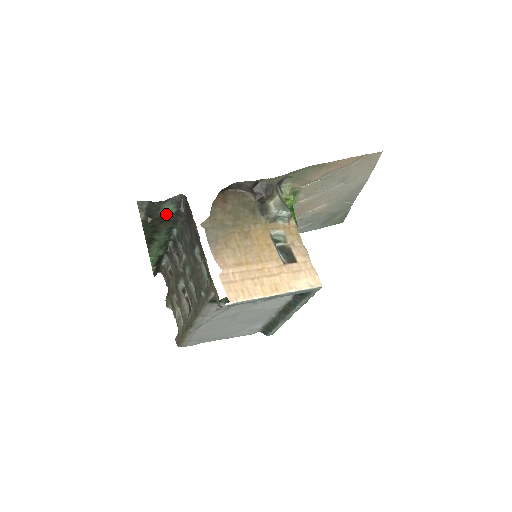
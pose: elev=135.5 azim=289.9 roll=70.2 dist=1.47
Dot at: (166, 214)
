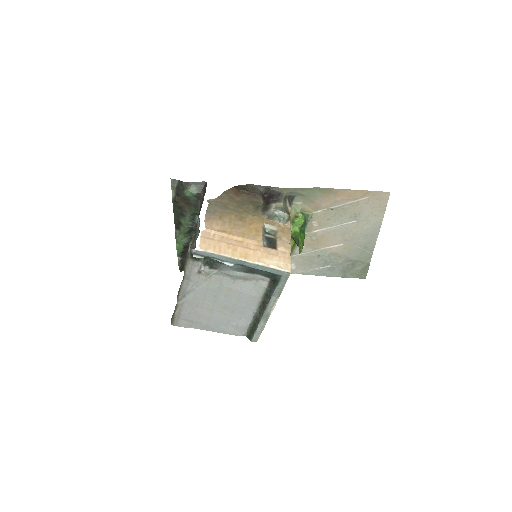
Dot at: (189, 194)
